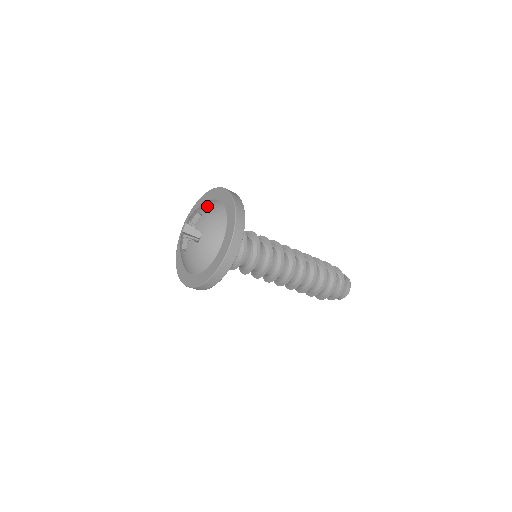
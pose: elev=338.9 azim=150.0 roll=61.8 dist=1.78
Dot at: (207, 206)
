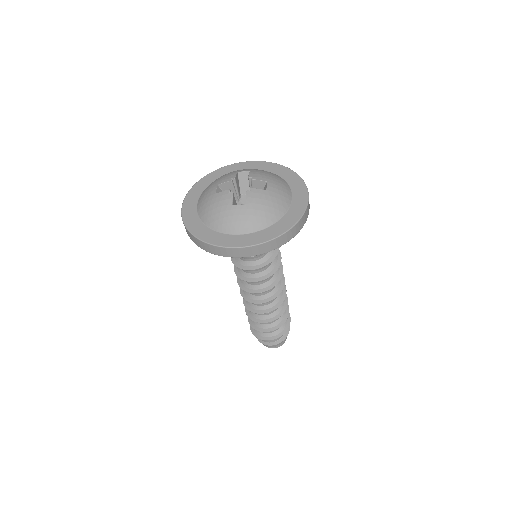
Dot at: (244, 169)
